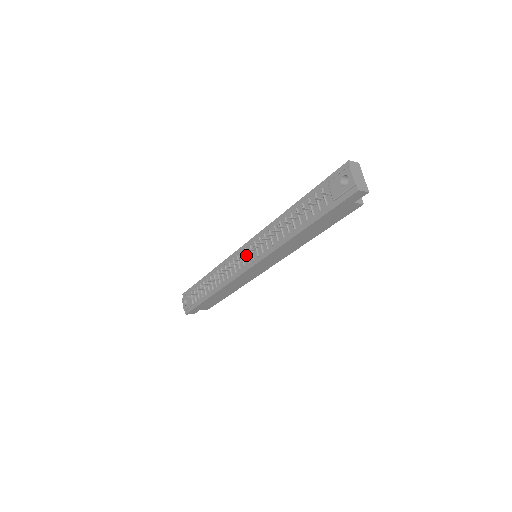
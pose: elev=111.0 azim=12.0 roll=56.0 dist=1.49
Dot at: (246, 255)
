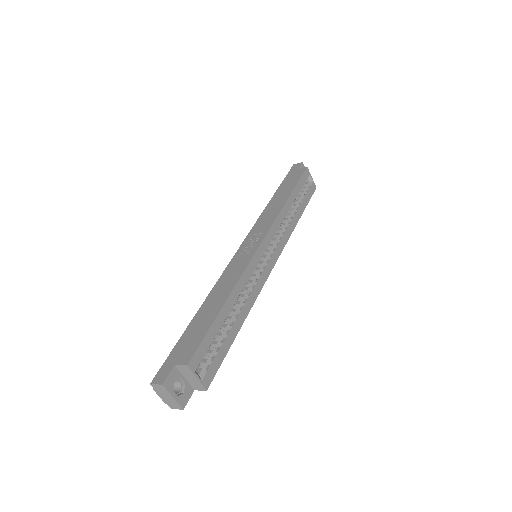
Dot at: occluded
